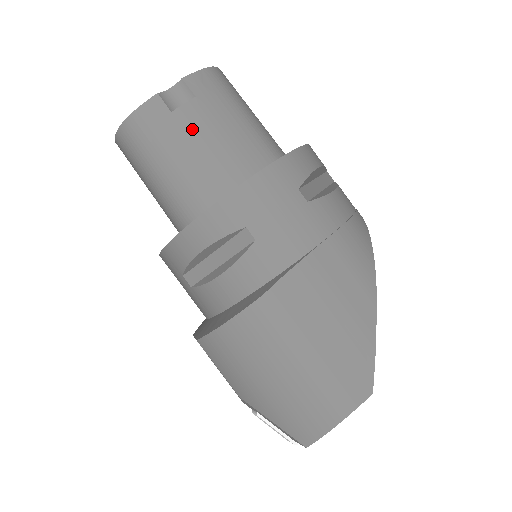
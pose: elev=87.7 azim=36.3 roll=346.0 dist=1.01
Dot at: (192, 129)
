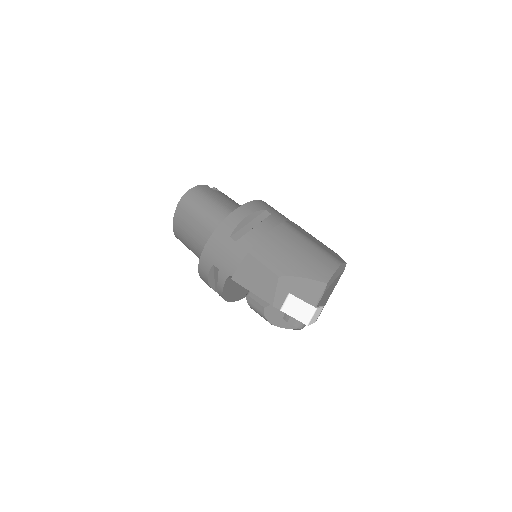
Dot at: (224, 196)
